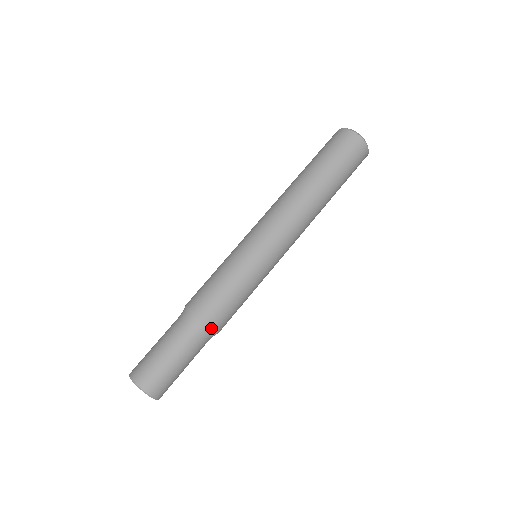
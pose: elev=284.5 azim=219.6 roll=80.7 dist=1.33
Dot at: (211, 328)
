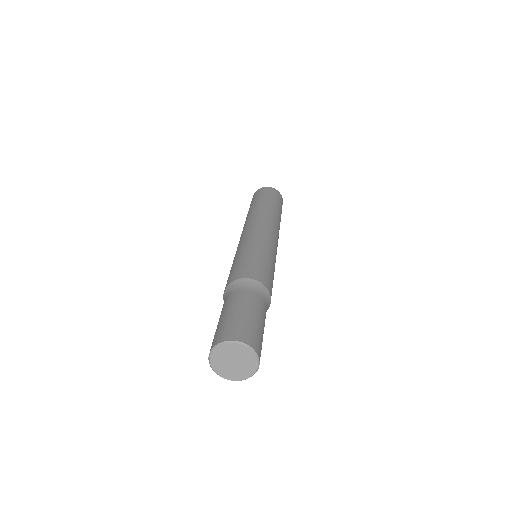
Dot at: (250, 280)
